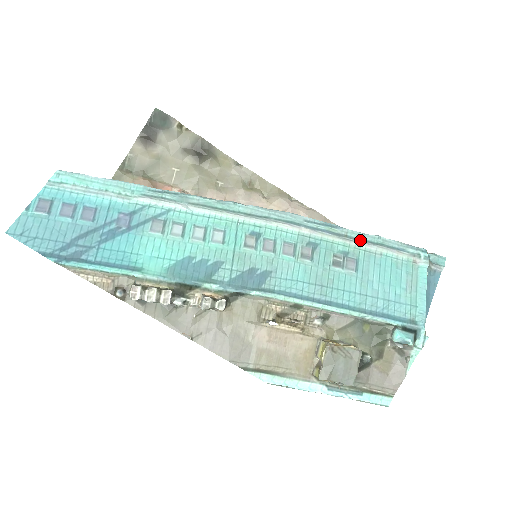
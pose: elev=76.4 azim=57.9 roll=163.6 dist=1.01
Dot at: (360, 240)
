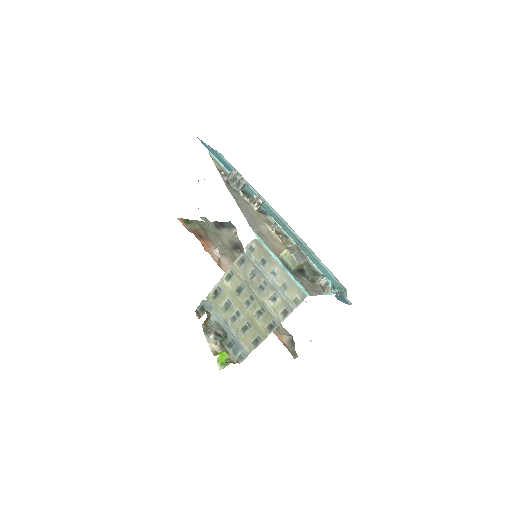
Dot at: (319, 260)
